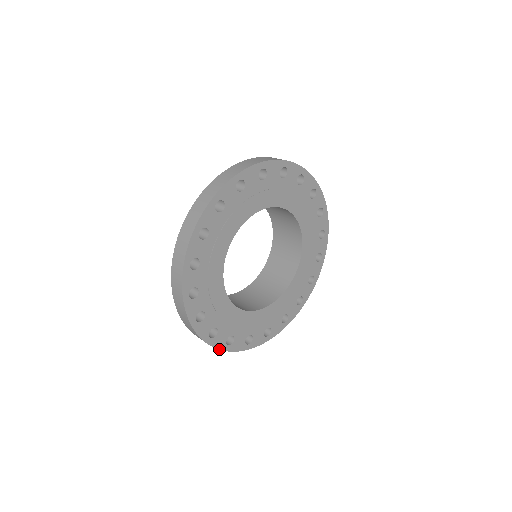
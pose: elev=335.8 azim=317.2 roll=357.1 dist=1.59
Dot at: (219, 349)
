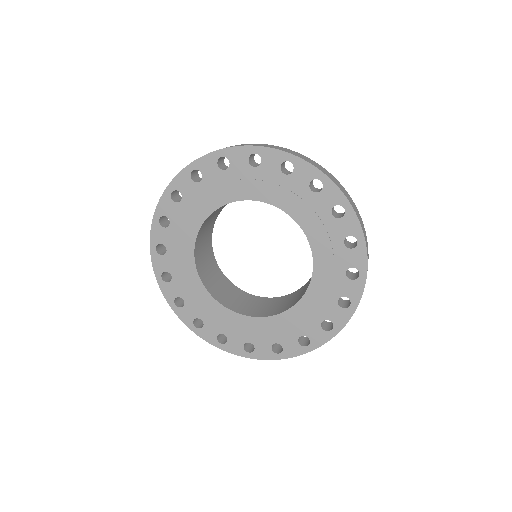
Dot at: (270, 359)
